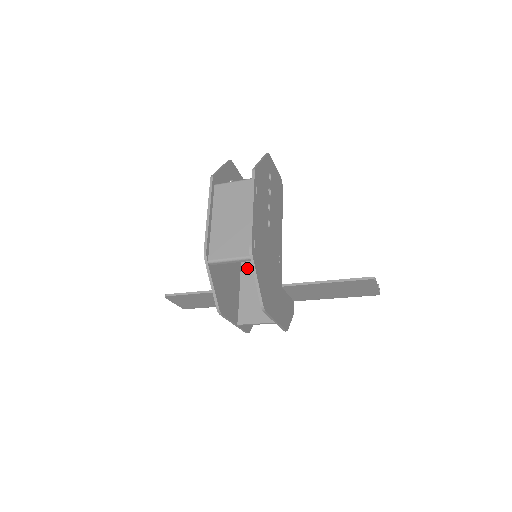
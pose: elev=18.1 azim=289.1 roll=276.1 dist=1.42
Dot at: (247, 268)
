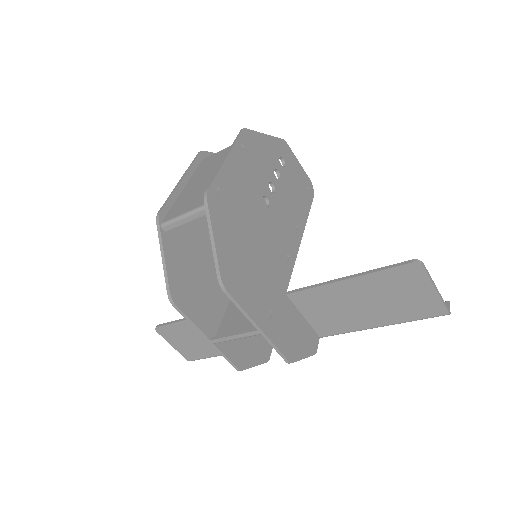
Dot at: occluded
